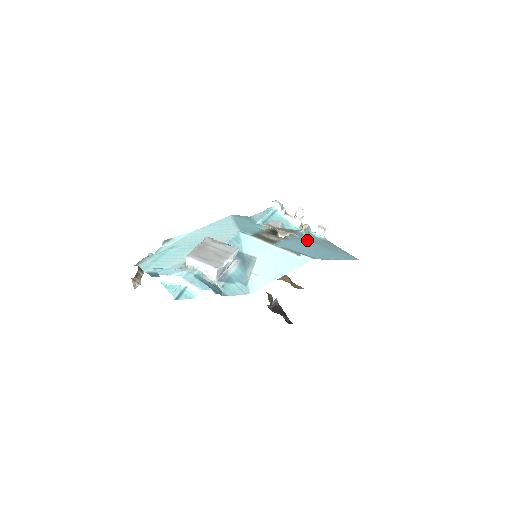
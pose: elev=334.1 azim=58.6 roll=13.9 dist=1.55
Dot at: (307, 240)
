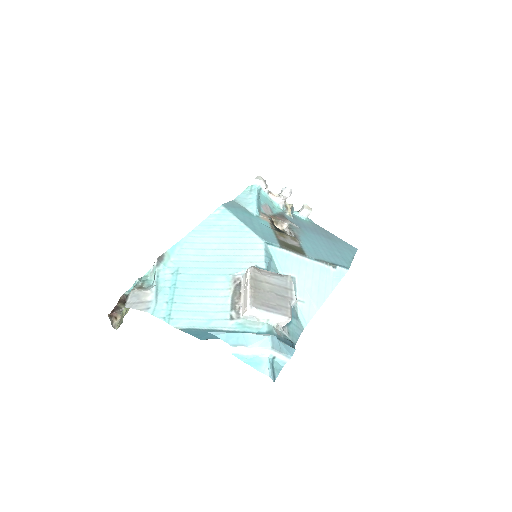
Dot at: (306, 230)
